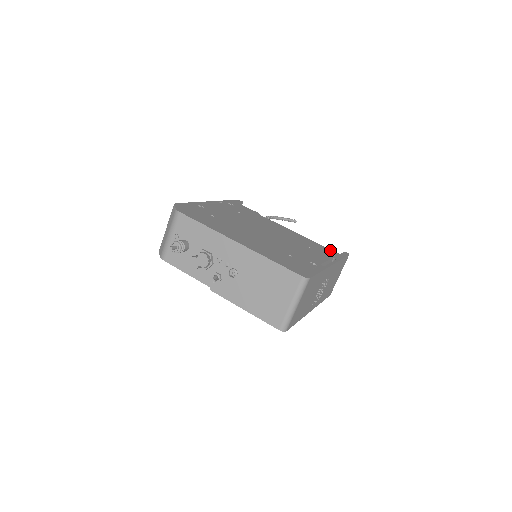
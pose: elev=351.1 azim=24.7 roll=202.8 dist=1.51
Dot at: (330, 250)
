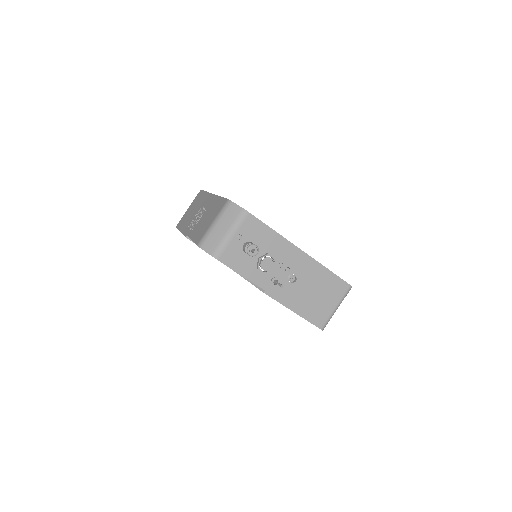
Dot at: occluded
